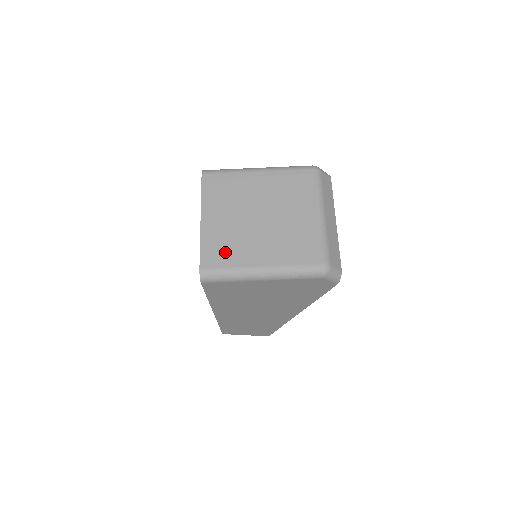
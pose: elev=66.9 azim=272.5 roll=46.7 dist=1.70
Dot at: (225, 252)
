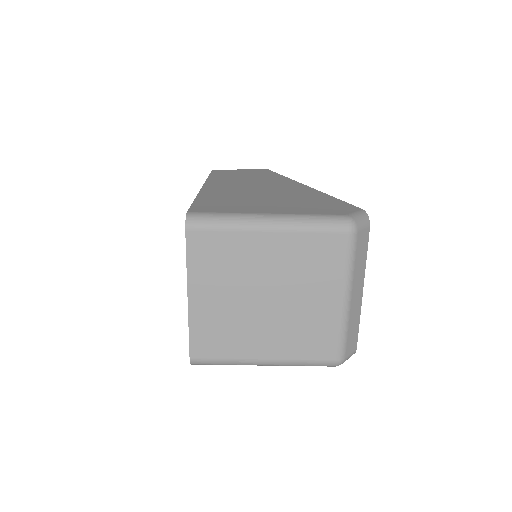
Dot at: (220, 341)
